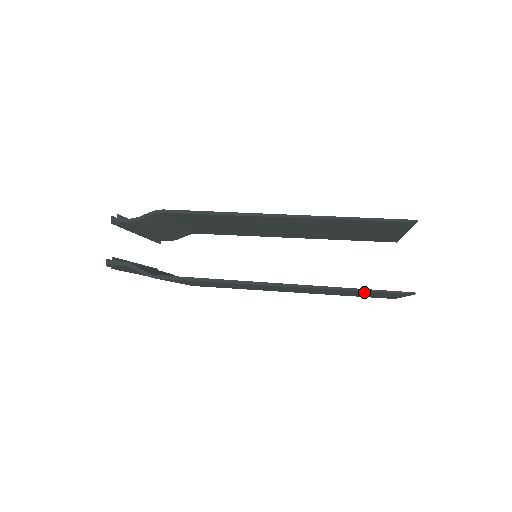
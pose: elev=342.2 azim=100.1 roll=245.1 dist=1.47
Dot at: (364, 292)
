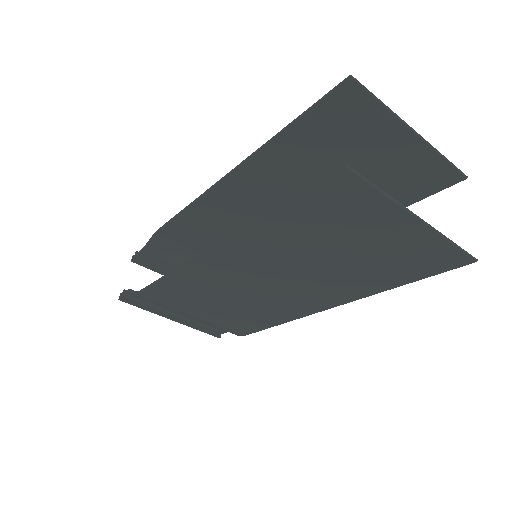
Dot at: (308, 215)
